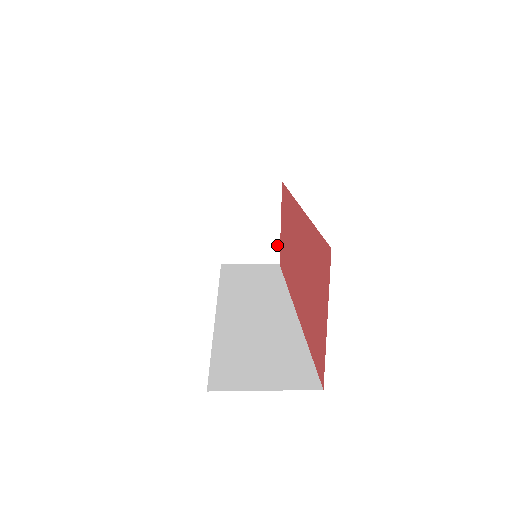
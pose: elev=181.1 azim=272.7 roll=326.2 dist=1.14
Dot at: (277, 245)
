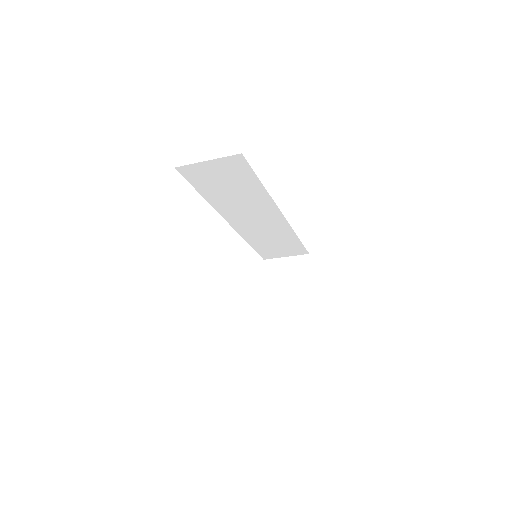
Dot at: (310, 304)
